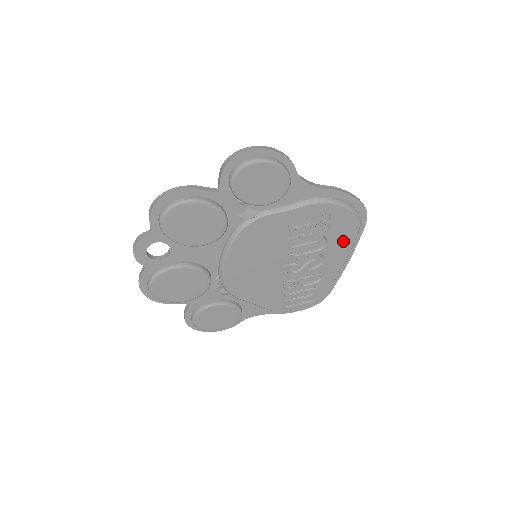
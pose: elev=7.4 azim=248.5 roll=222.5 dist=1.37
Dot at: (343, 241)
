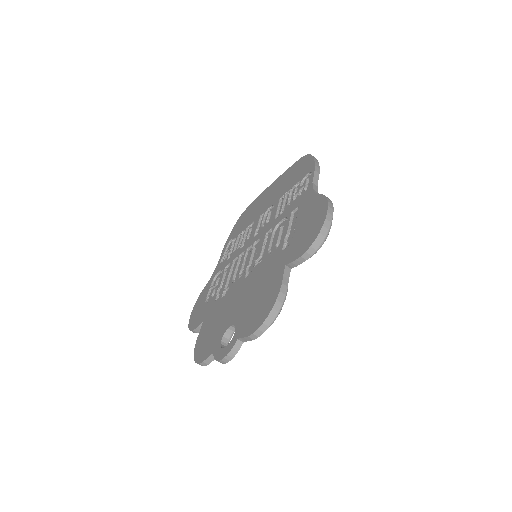
Dot at: occluded
